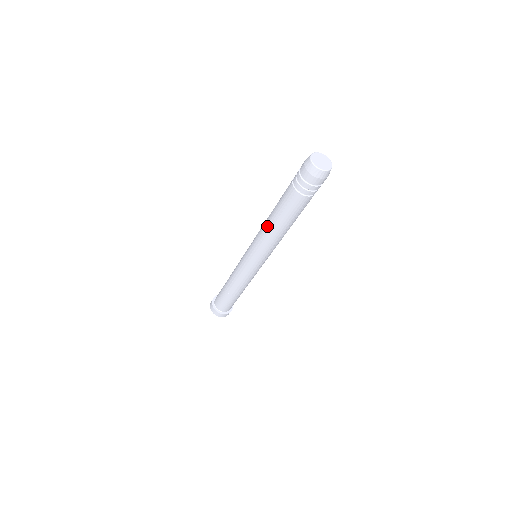
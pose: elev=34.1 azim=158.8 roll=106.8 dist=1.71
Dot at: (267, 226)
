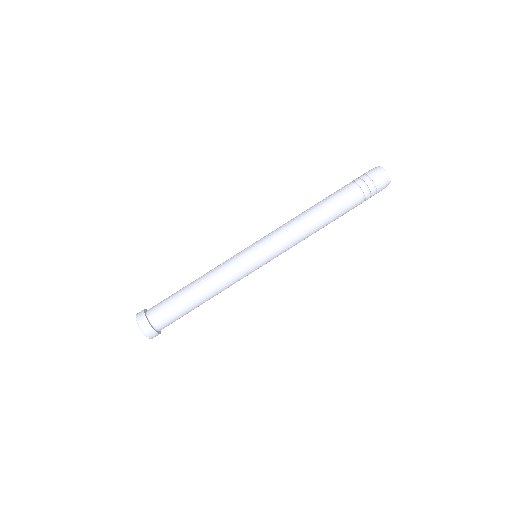
Dot at: (300, 214)
